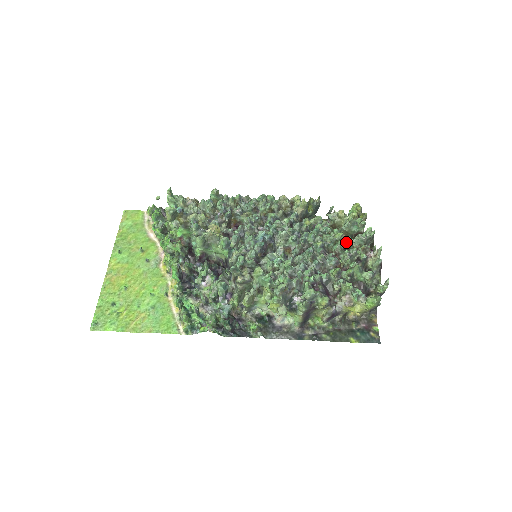
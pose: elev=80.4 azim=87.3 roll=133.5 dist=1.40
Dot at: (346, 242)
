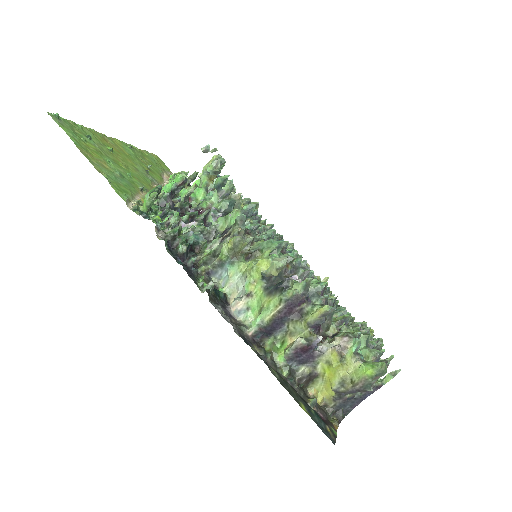
Dot at: occluded
